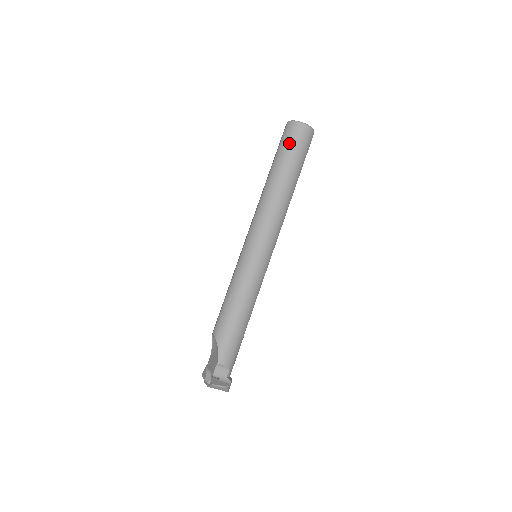
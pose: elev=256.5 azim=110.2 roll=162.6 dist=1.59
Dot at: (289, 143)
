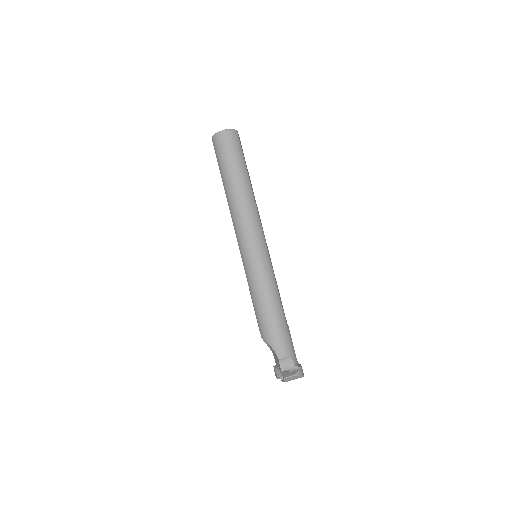
Dot at: (222, 153)
